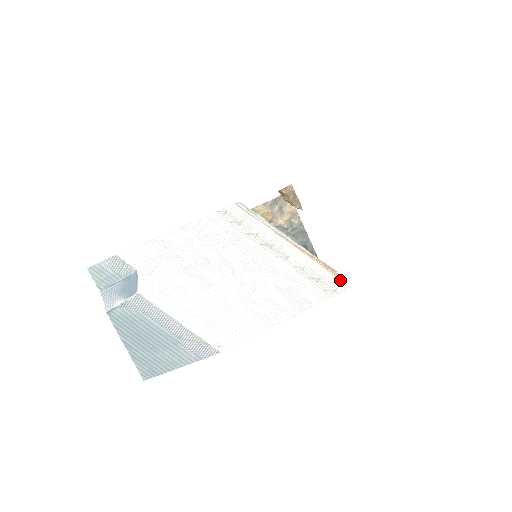
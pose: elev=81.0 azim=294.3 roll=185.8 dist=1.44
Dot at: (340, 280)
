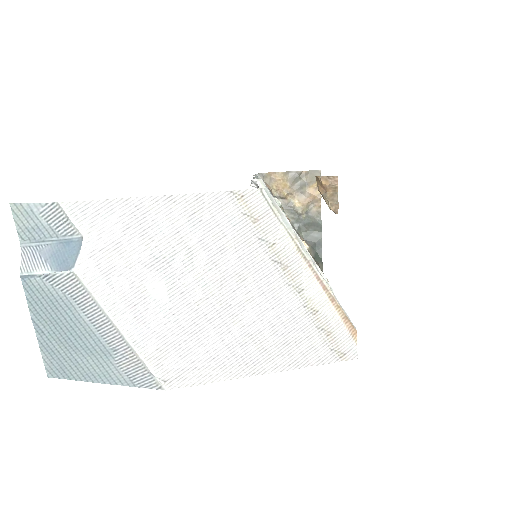
Dot at: (356, 342)
